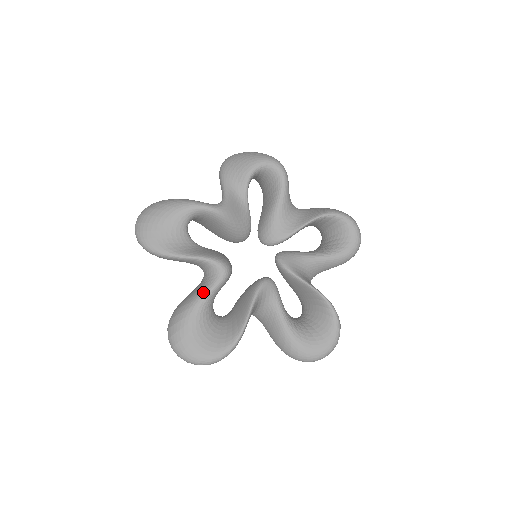
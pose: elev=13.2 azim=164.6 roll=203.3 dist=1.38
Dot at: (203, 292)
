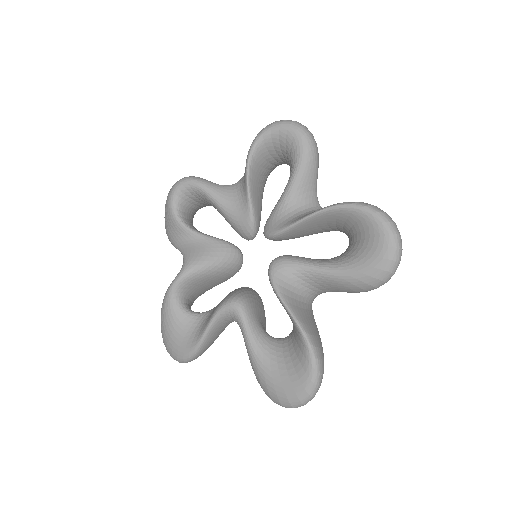
Dot at: (244, 340)
